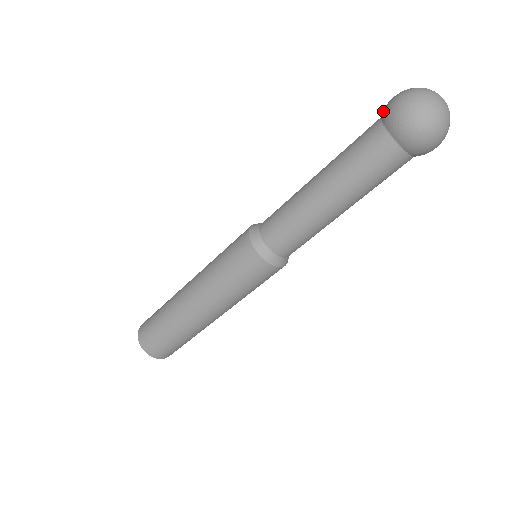
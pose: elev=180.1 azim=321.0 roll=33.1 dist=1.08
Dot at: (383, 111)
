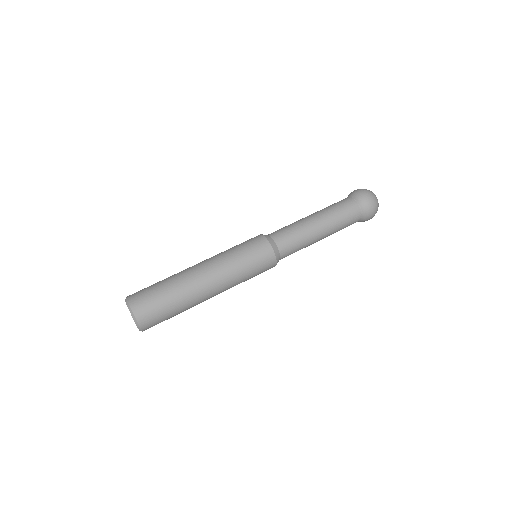
Dot at: (353, 194)
